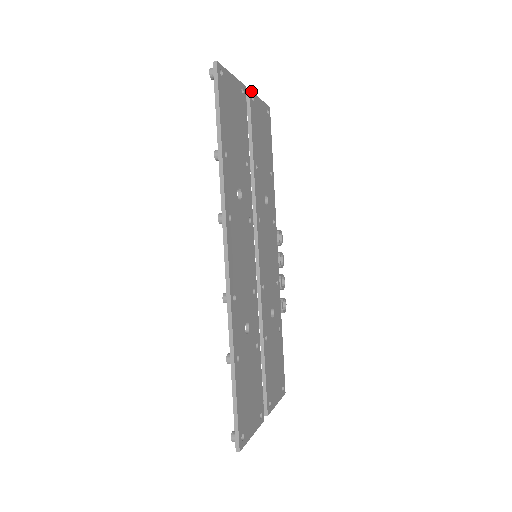
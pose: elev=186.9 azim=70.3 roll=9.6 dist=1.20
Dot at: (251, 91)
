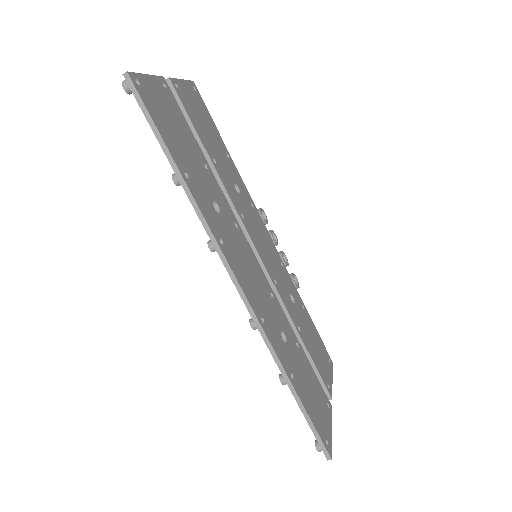
Dot at: (171, 78)
